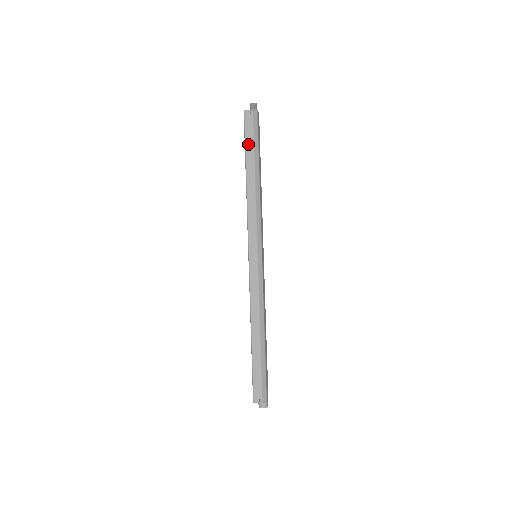
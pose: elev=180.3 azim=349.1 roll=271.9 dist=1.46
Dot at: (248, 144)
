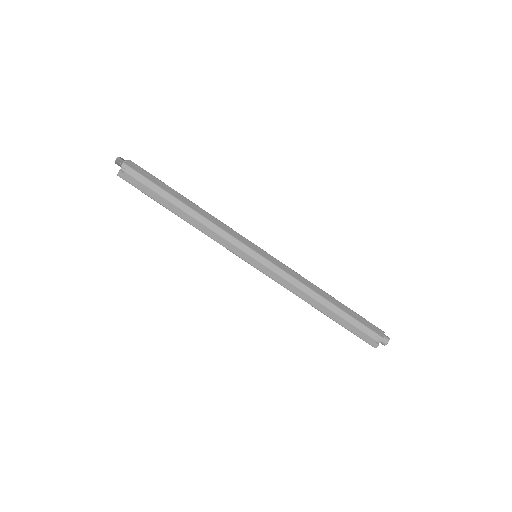
Dot at: (150, 195)
